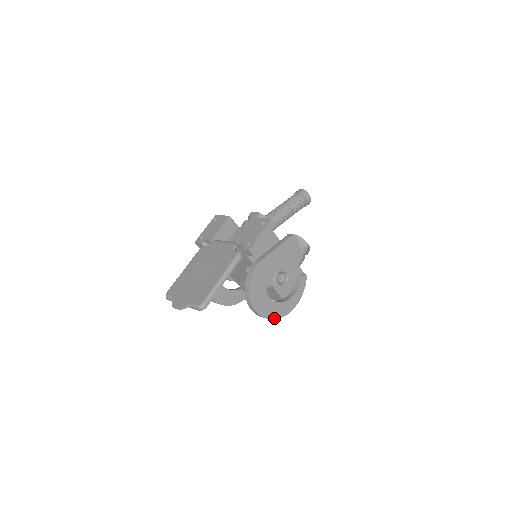
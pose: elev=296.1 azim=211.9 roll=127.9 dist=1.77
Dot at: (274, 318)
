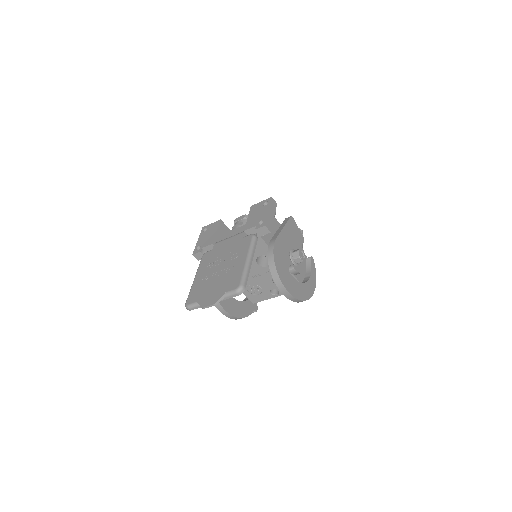
Dot at: (303, 299)
